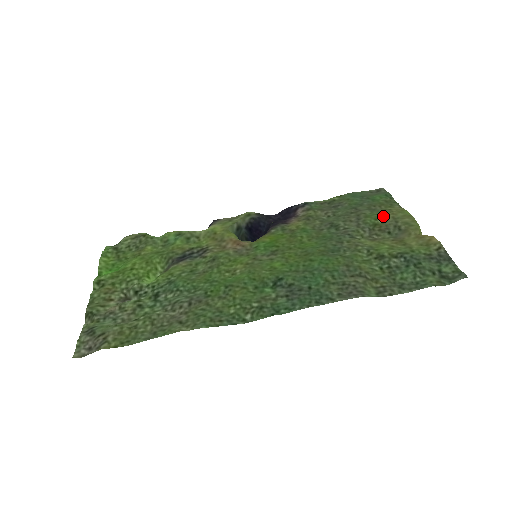
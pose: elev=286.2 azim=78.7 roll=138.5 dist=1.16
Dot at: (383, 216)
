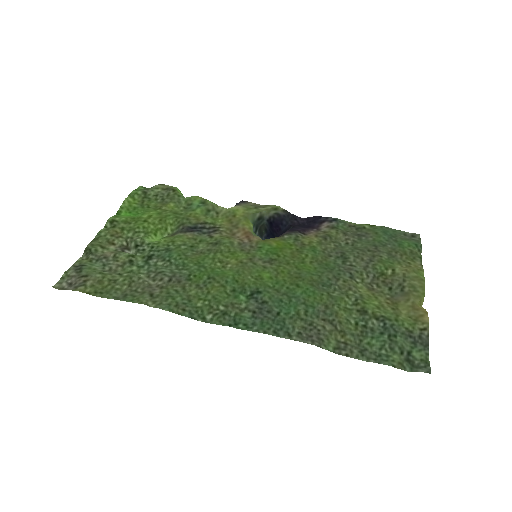
Dot at: (395, 268)
